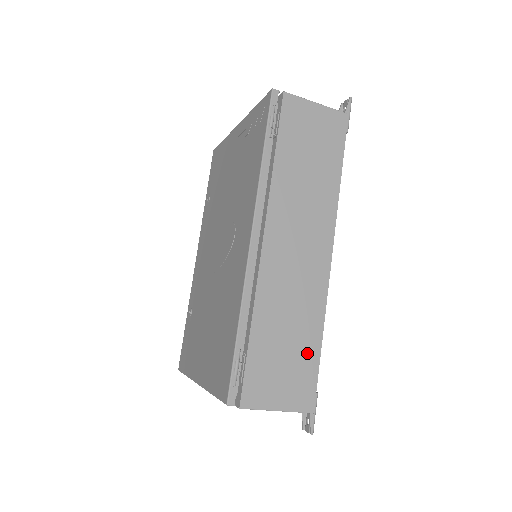
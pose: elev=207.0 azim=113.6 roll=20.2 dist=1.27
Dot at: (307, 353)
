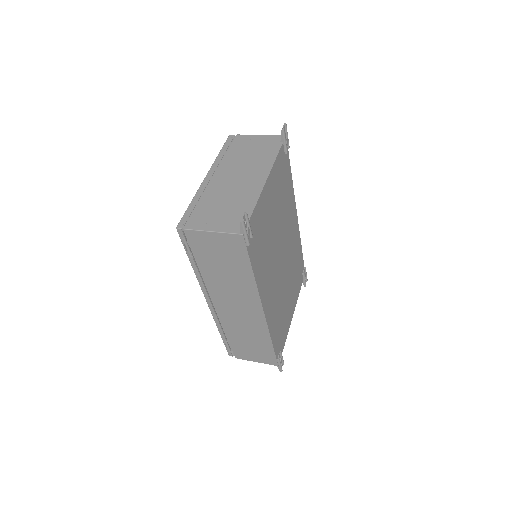
Dot at: (265, 347)
